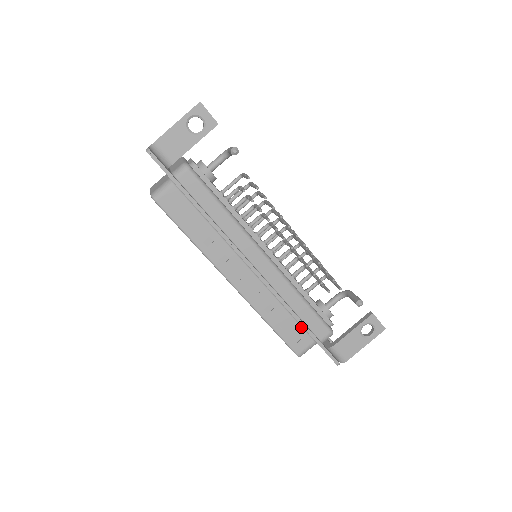
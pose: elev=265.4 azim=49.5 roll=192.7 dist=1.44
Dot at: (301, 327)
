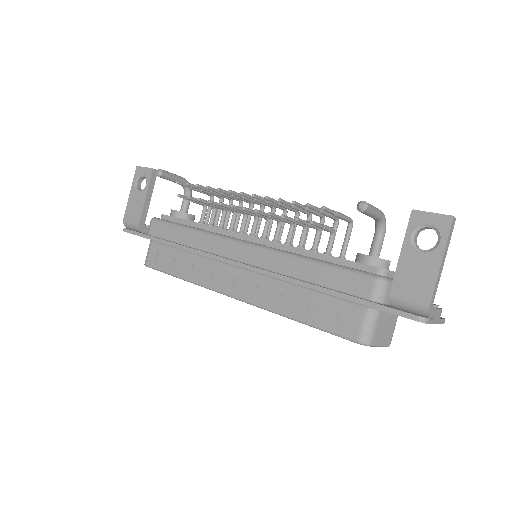
Dot at: (336, 299)
